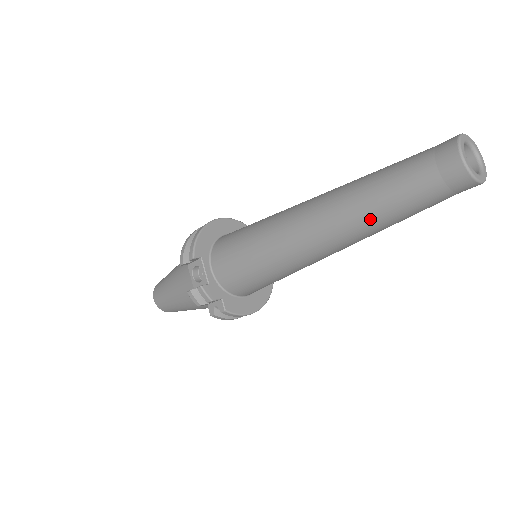
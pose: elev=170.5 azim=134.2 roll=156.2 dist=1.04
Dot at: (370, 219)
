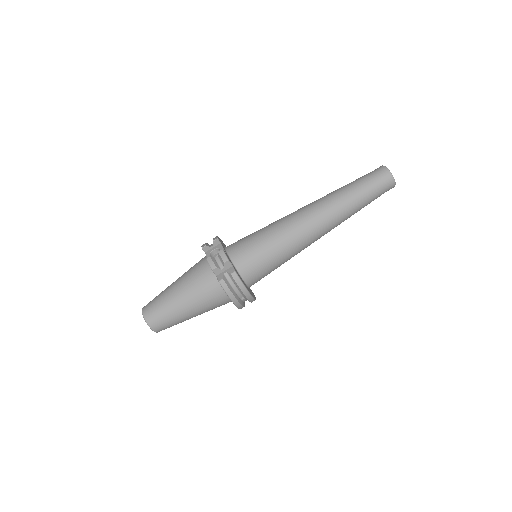
Dot at: (344, 199)
